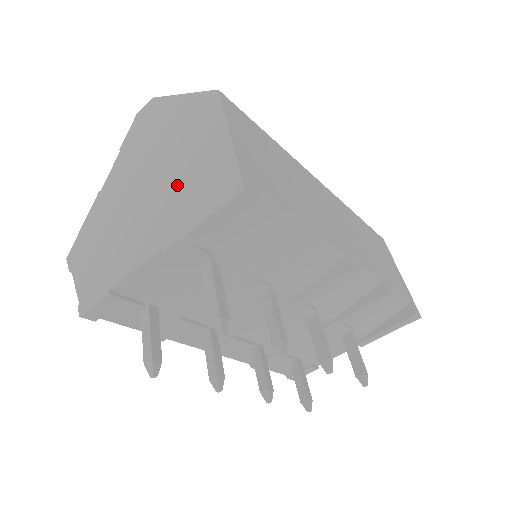
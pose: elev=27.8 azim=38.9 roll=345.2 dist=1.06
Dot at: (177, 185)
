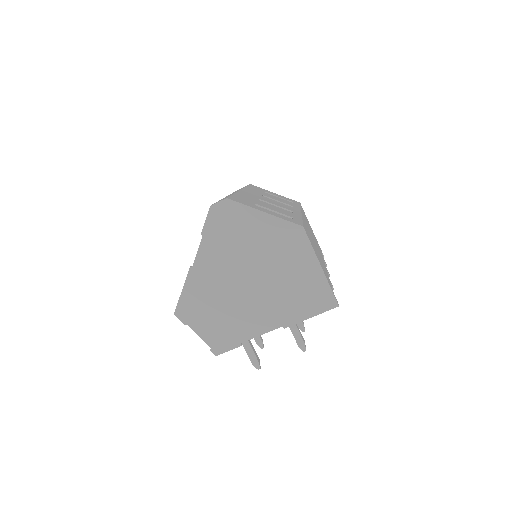
Dot at: (283, 288)
